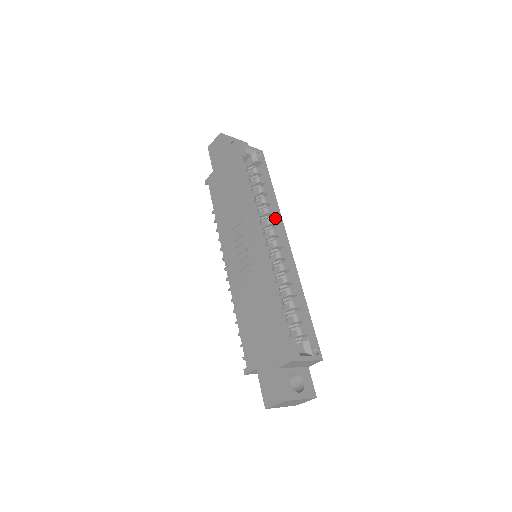
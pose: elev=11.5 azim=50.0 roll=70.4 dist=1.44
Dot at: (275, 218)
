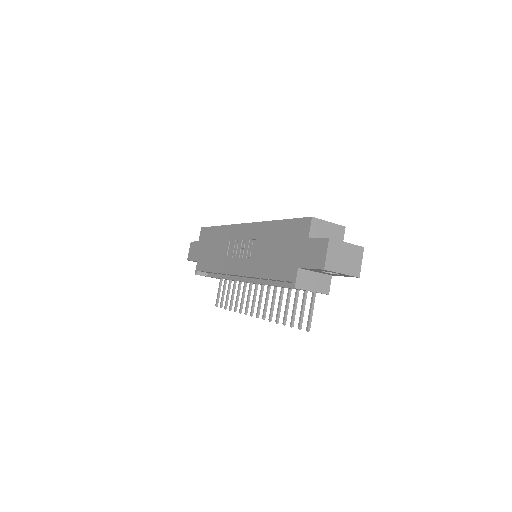
Dot at: occluded
